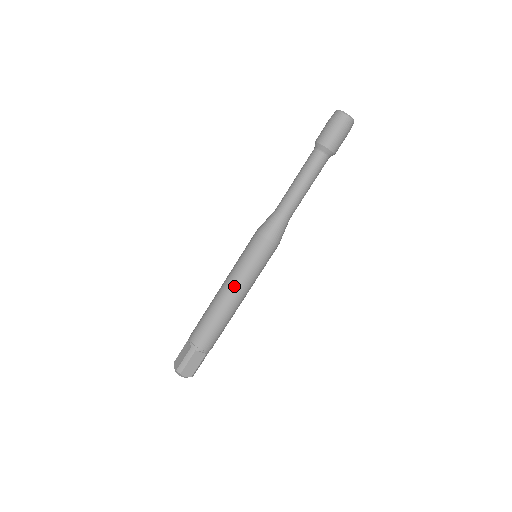
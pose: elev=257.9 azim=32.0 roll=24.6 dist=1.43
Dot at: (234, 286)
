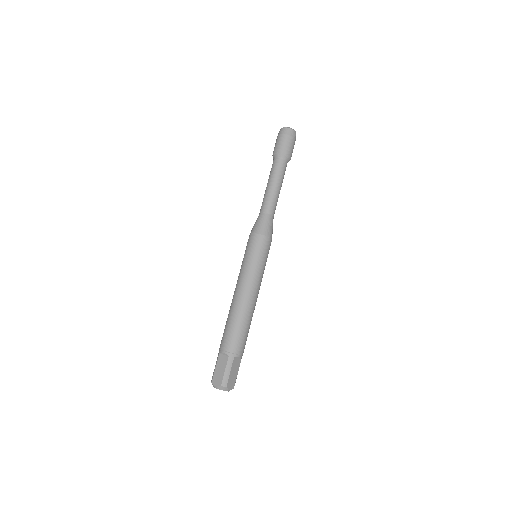
Dot at: (237, 282)
